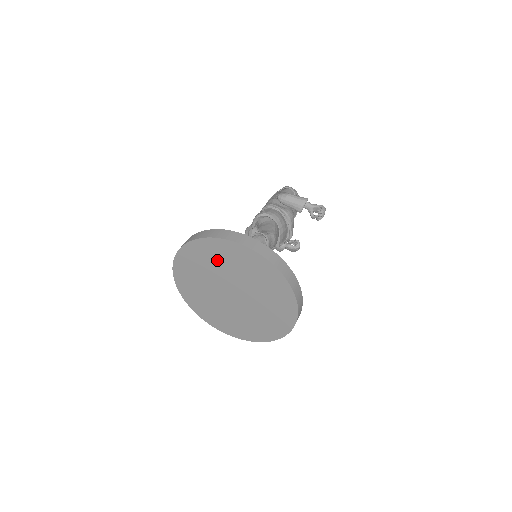
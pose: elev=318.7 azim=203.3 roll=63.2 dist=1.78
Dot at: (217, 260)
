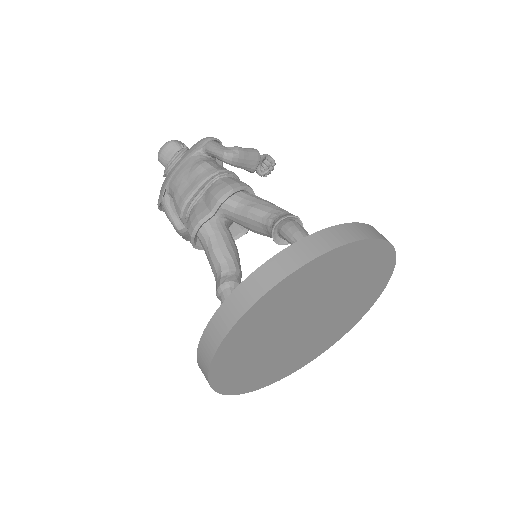
Dot at: (320, 283)
